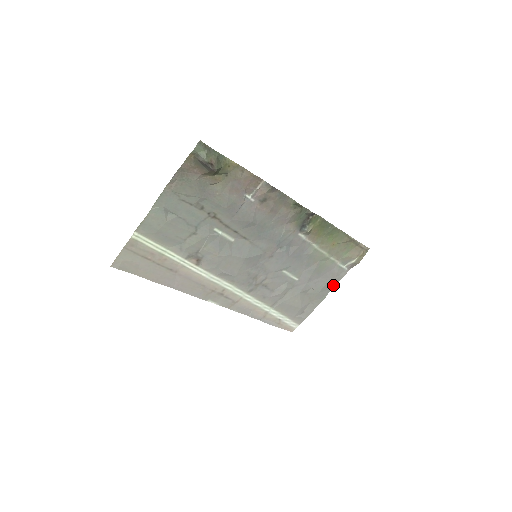
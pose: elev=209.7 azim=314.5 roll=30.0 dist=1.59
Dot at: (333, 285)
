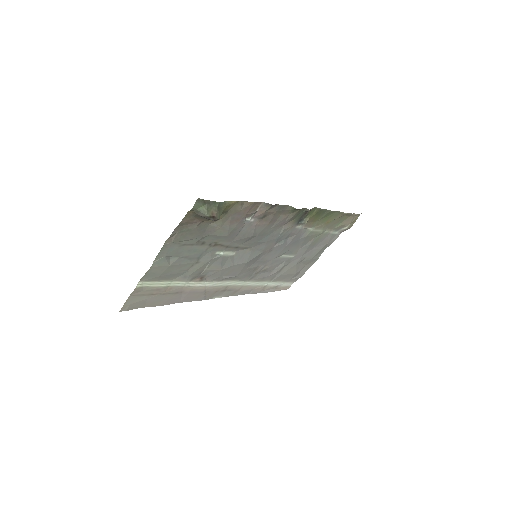
Dot at: occluded
